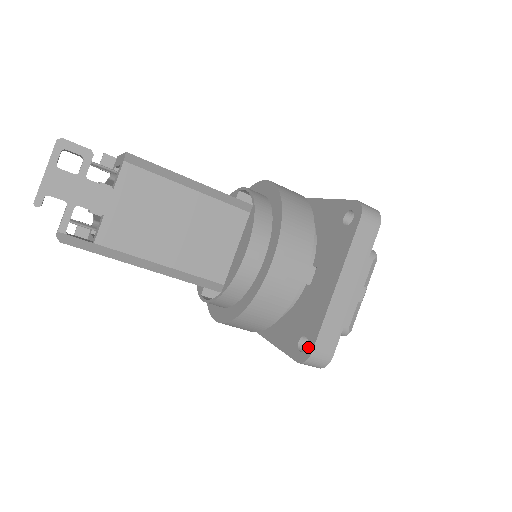
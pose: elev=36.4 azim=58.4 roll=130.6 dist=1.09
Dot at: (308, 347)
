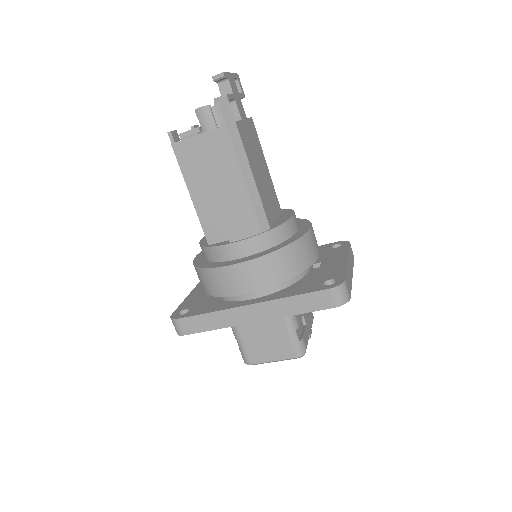
Dot at: (339, 280)
